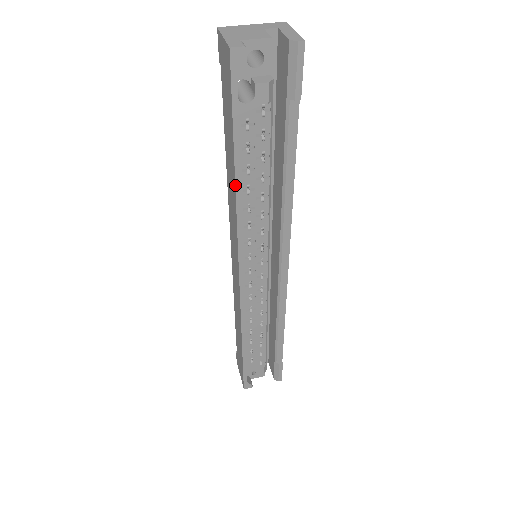
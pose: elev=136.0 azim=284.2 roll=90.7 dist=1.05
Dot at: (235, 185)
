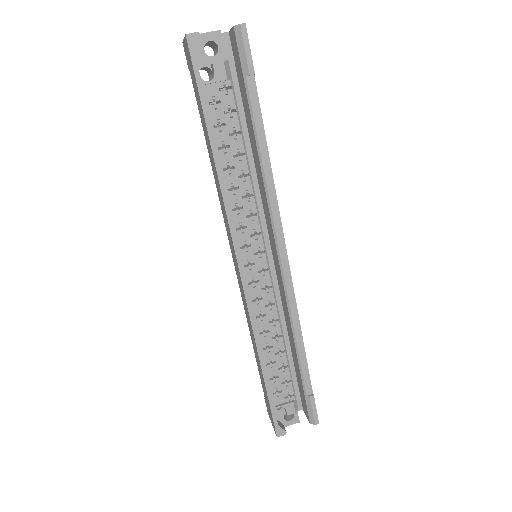
Dot at: (214, 162)
